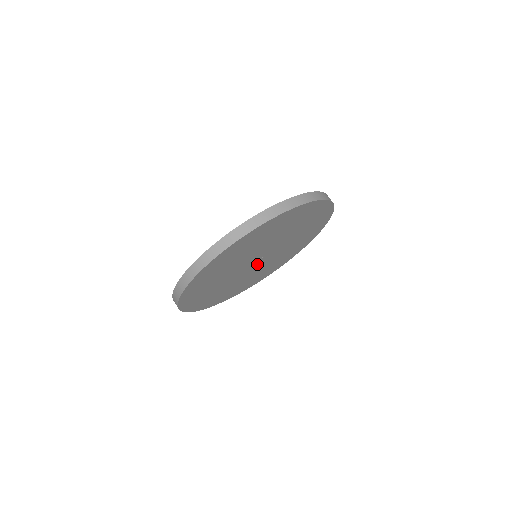
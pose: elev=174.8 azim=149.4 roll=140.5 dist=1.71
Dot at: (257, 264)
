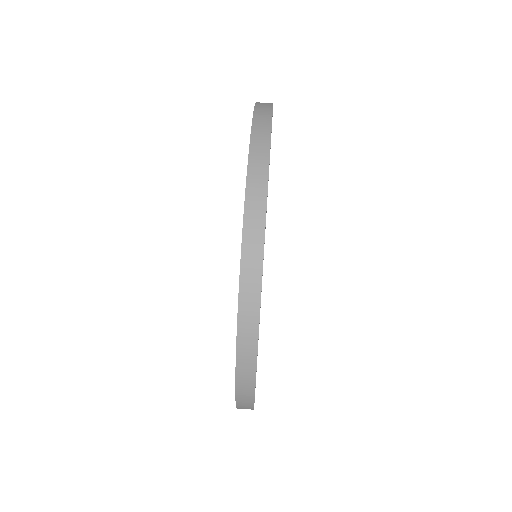
Dot at: occluded
